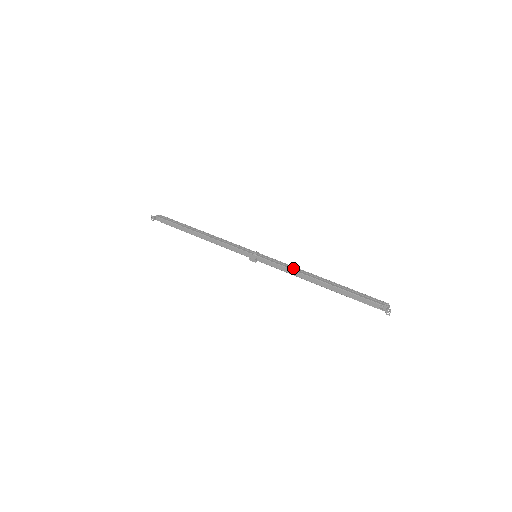
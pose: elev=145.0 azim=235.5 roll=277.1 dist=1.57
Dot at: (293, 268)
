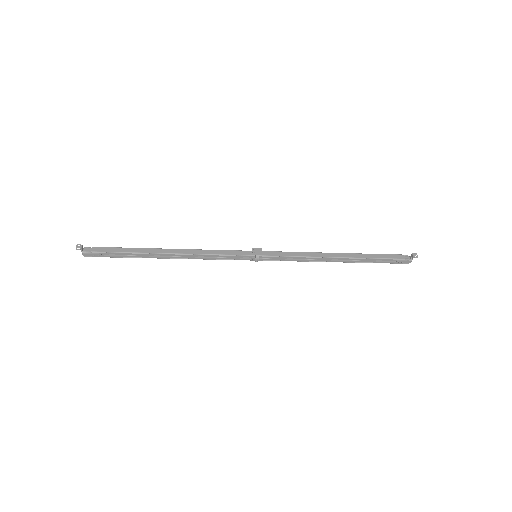
Dot at: occluded
